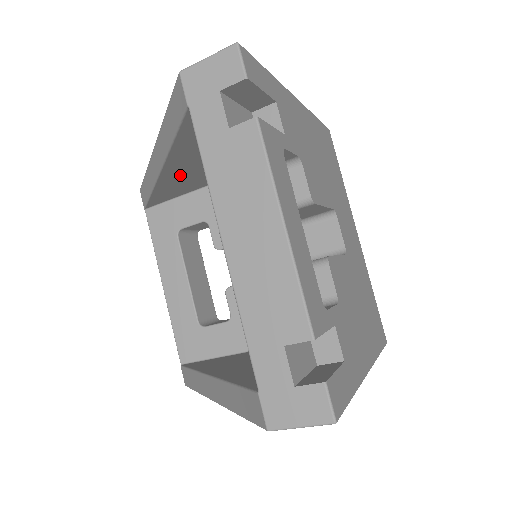
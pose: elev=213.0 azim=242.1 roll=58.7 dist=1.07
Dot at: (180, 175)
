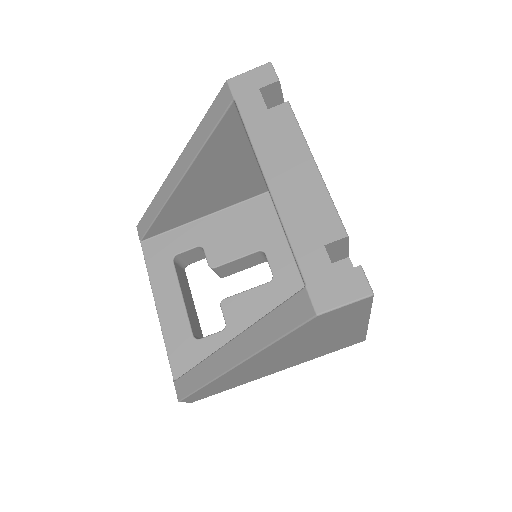
Dot at: (190, 193)
